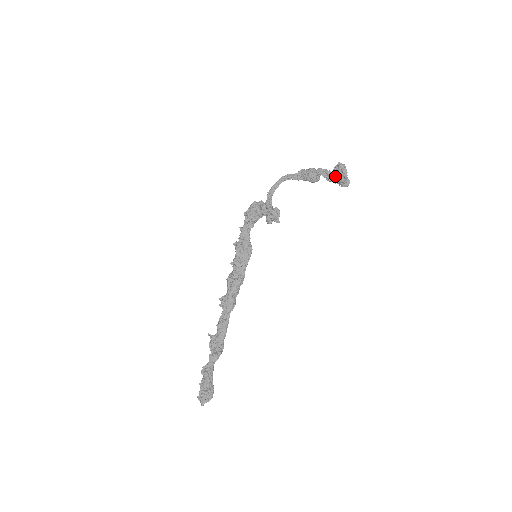
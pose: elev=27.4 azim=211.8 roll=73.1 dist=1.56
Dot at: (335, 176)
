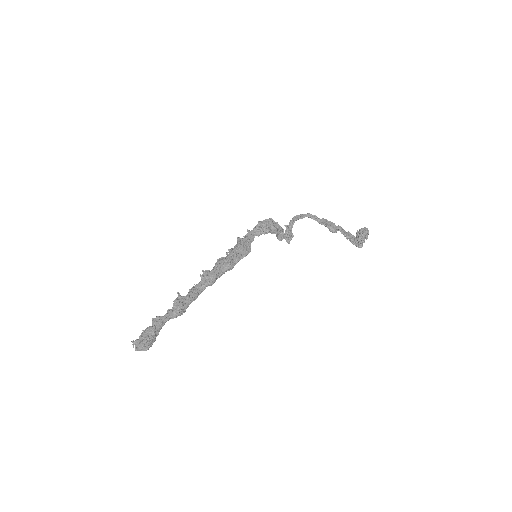
Dot at: (359, 234)
